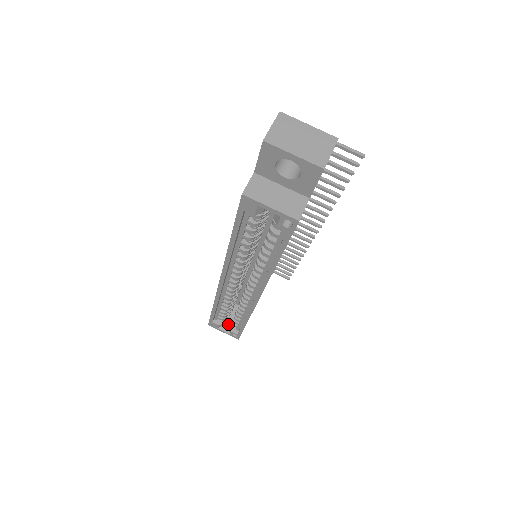
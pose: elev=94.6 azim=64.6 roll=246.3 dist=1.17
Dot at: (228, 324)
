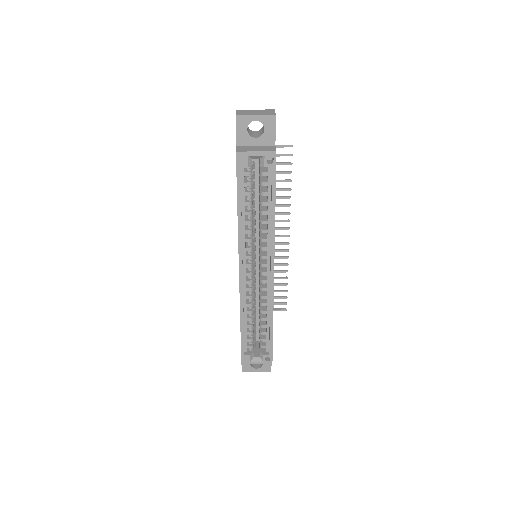
Dot at: (257, 354)
